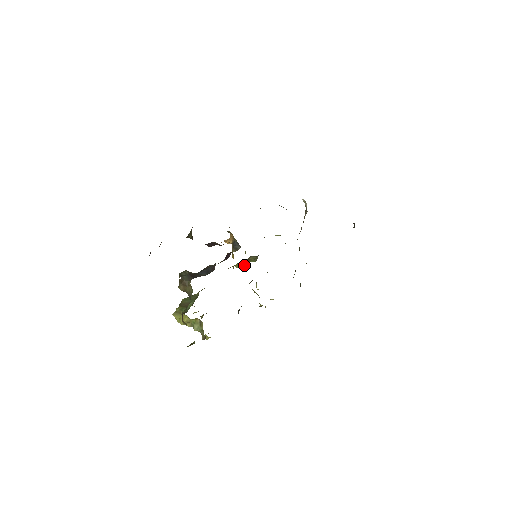
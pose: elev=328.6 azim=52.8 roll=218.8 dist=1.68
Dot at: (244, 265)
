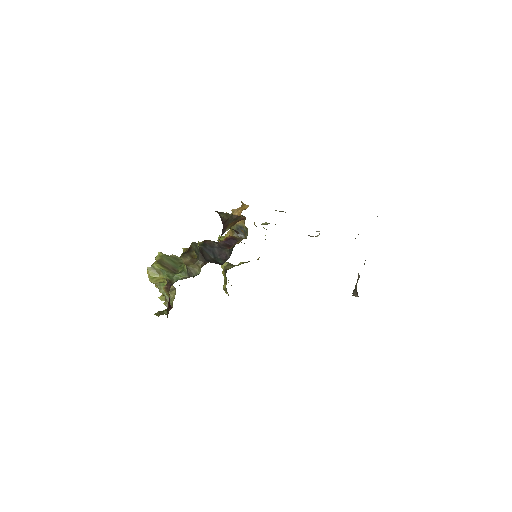
Dot at: occluded
